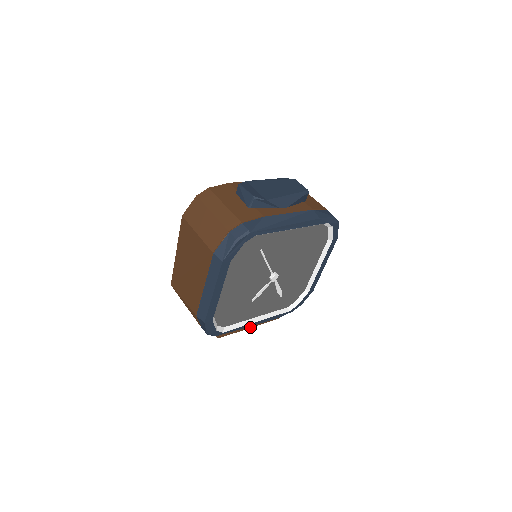
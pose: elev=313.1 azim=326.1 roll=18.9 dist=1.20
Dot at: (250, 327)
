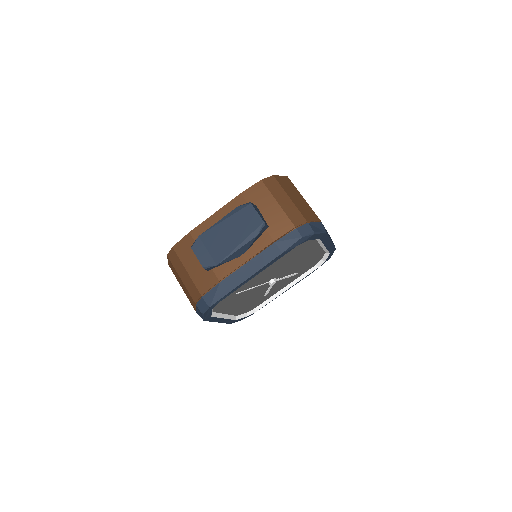
Dot at: occluded
